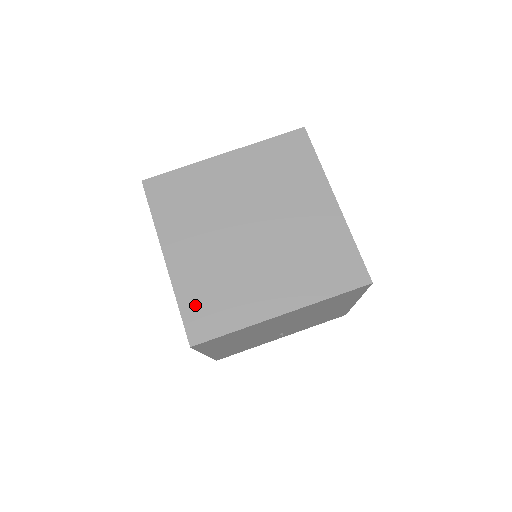
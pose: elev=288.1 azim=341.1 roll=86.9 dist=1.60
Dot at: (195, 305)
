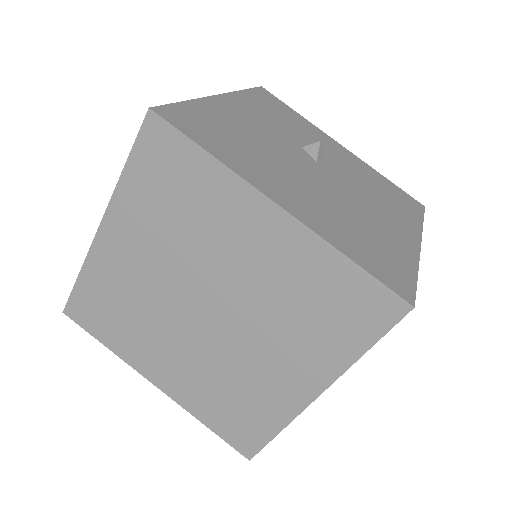
Dot at: (221, 420)
